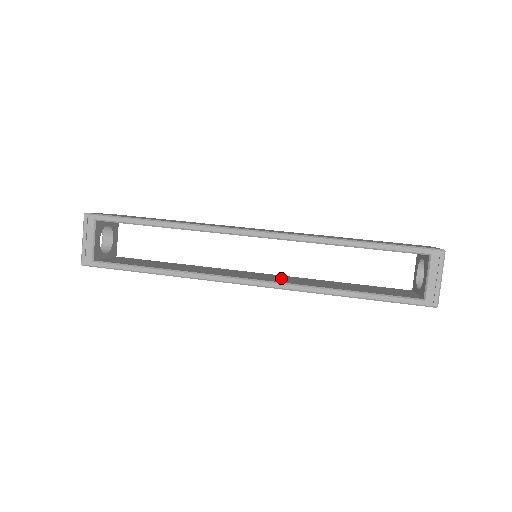
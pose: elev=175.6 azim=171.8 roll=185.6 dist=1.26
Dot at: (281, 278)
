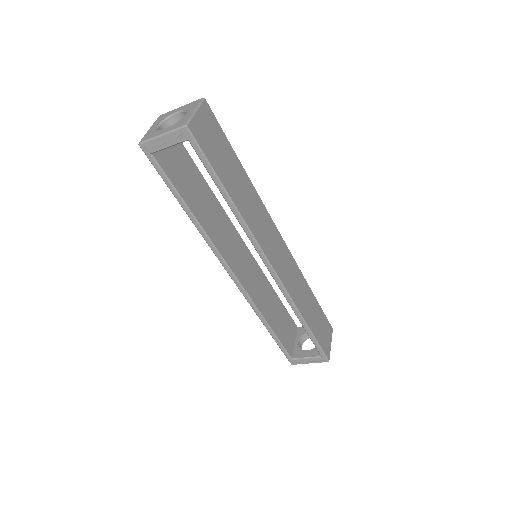
Dot at: (252, 274)
